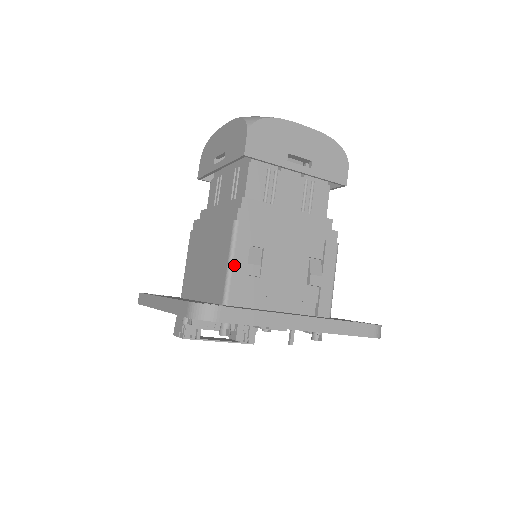
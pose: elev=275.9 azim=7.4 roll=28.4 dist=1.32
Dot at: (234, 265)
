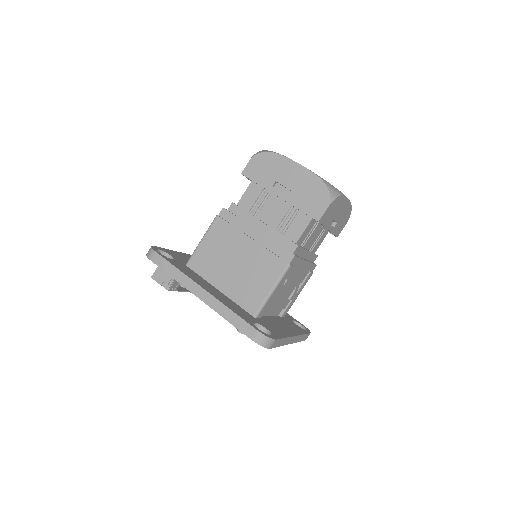
Dot at: (273, 293)
